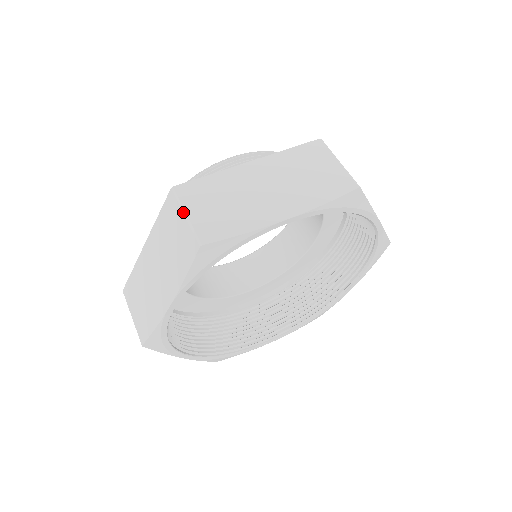
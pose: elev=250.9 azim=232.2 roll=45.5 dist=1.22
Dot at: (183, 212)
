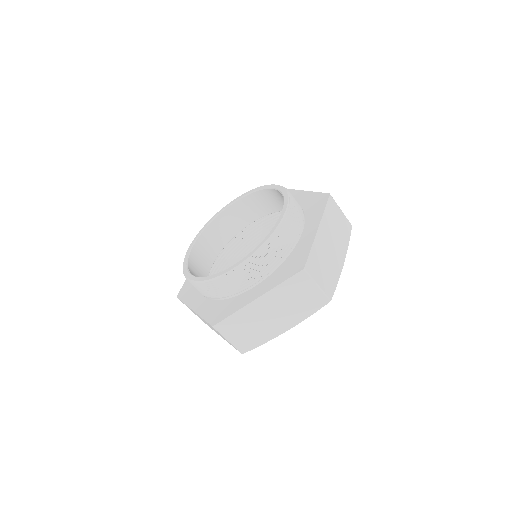
Dot at: (226, 339)
